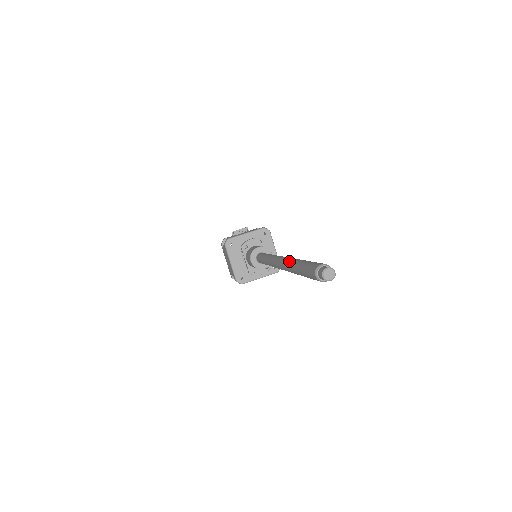
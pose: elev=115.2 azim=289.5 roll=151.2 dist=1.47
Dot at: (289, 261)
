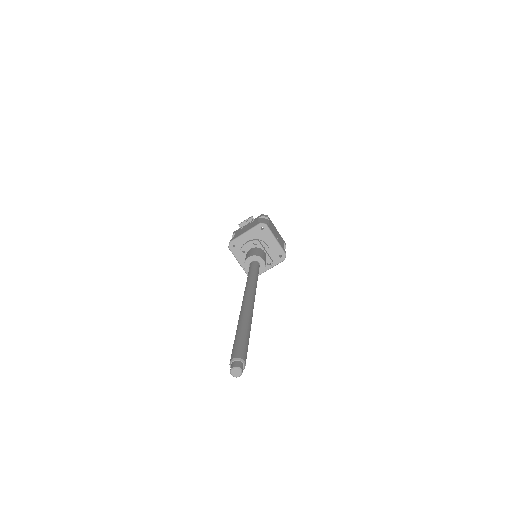
Dot at: (239, 318)
